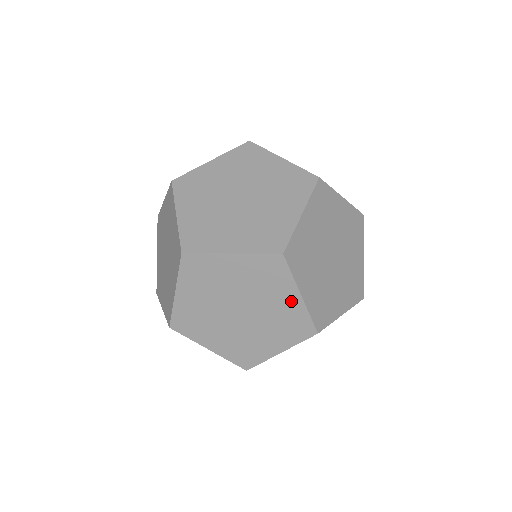
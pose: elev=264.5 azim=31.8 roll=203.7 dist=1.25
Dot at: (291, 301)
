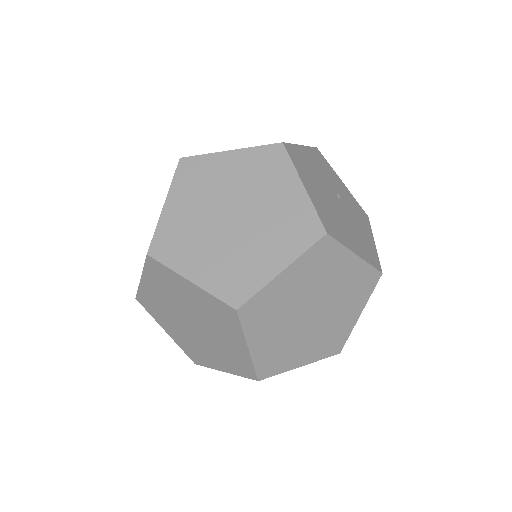
Dot at: occluded
